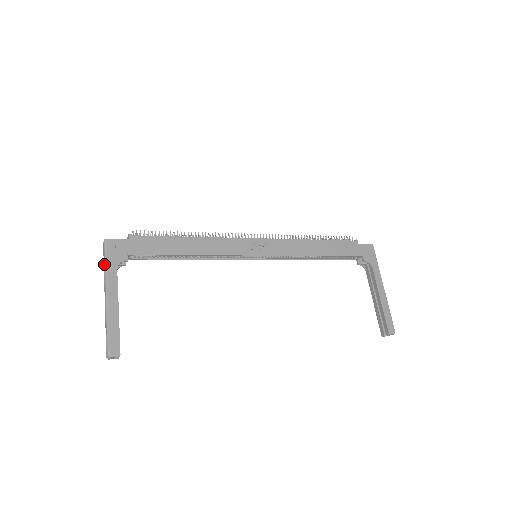
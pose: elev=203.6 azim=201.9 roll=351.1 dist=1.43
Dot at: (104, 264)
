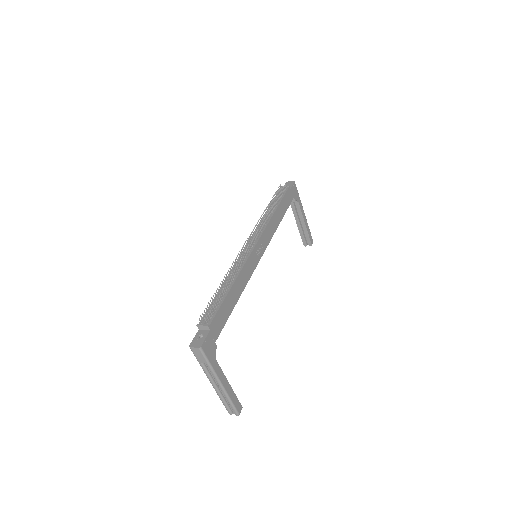
Dot at: (201, 362)
